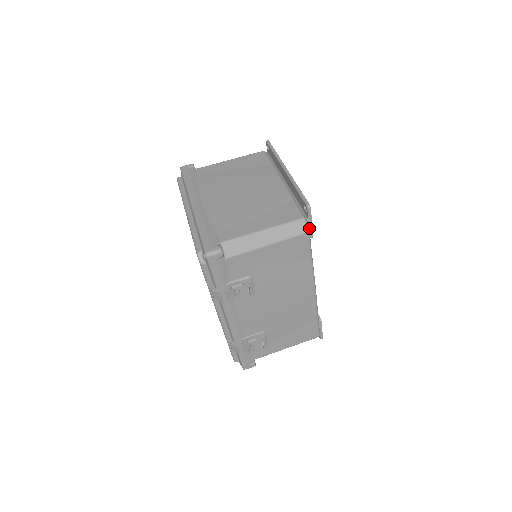
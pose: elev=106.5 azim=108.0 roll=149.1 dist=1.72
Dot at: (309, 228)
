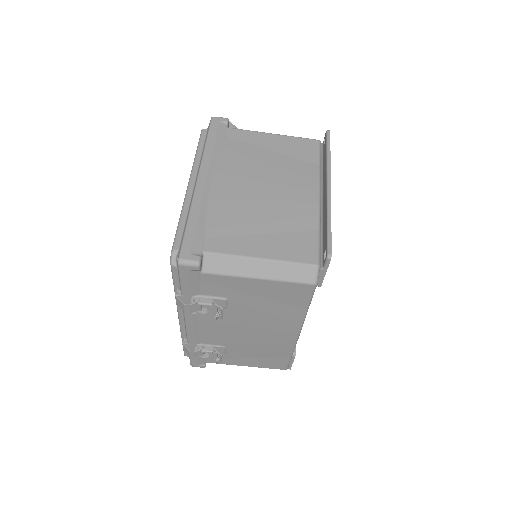
Dot at: (320, 277)
